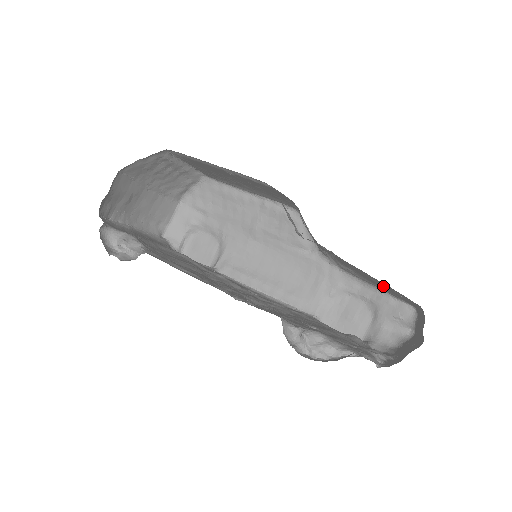
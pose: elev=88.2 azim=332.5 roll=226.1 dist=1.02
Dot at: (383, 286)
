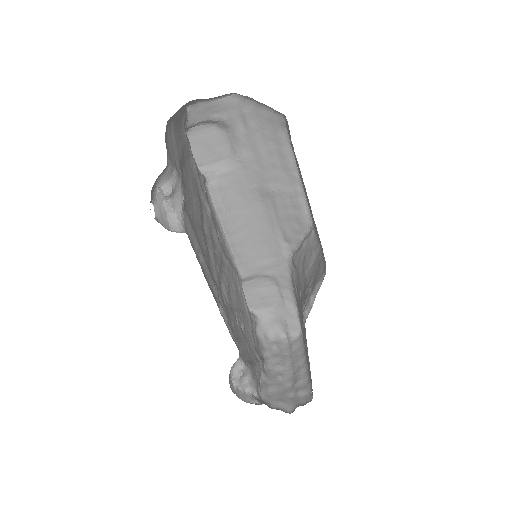
Dot at: (303, 328)
